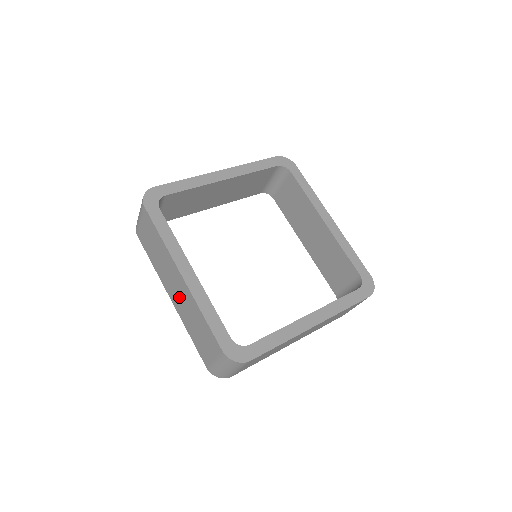
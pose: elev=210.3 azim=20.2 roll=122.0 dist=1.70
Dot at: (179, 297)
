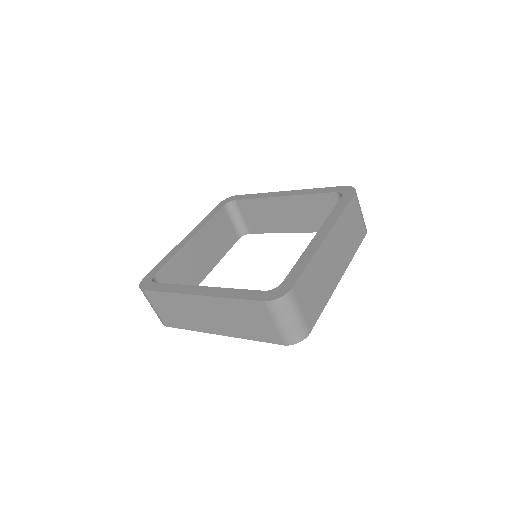
Dot at: (217, 319)
